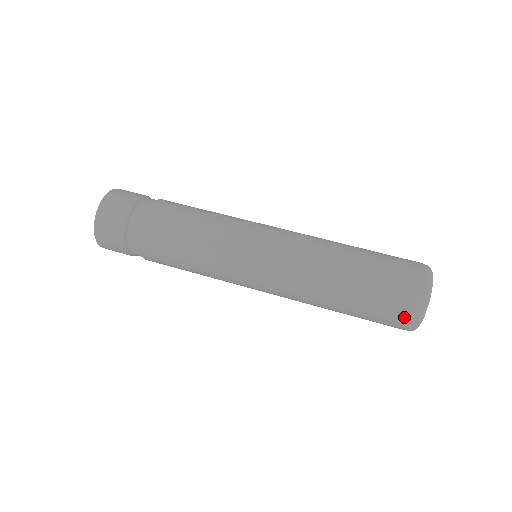
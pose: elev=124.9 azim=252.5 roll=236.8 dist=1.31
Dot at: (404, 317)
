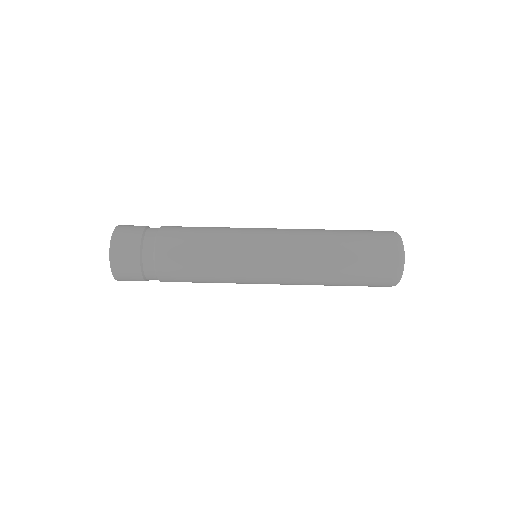
Dot at: (390, 261)
